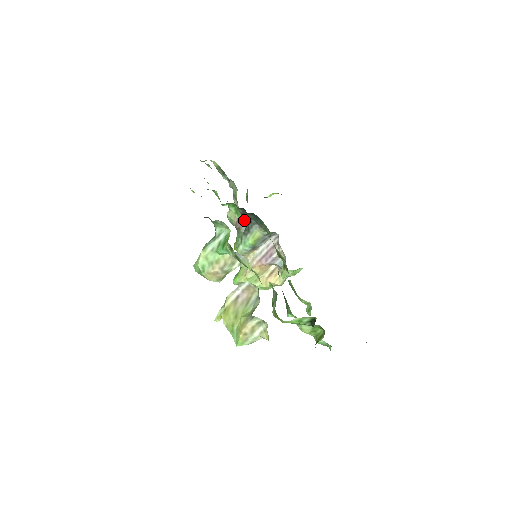
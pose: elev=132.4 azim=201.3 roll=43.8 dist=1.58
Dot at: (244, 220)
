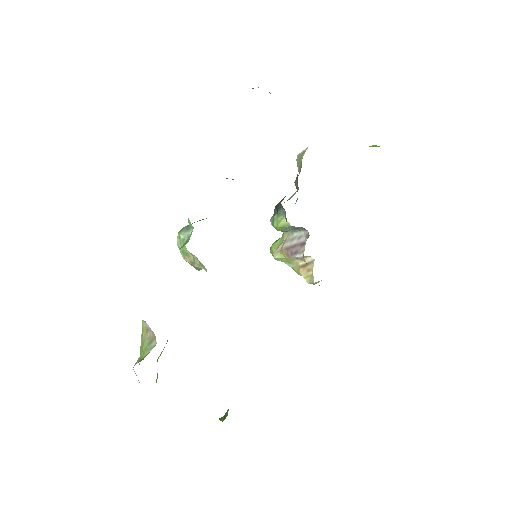
Dot at: occluded
